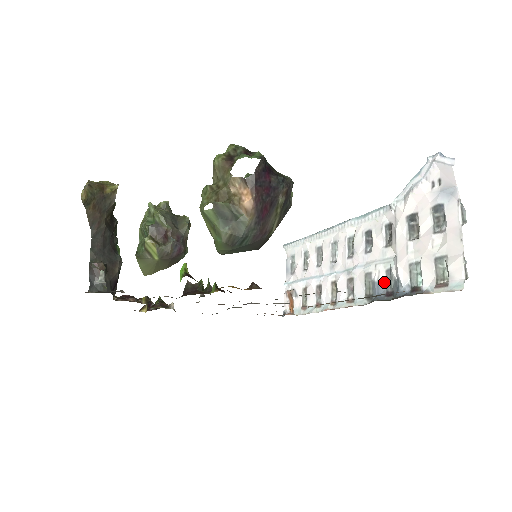
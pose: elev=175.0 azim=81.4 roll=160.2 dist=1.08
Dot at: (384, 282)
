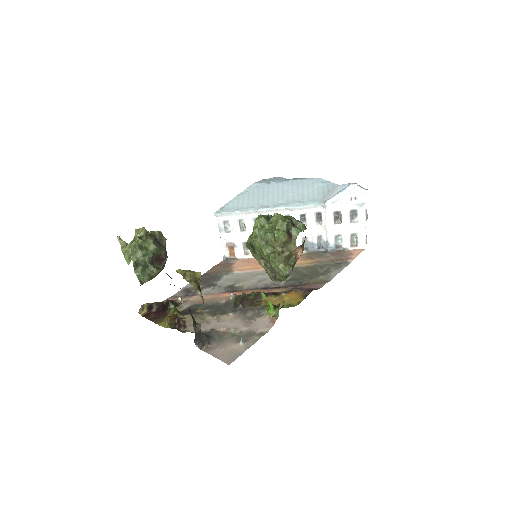
Dot at: (316, 242)
